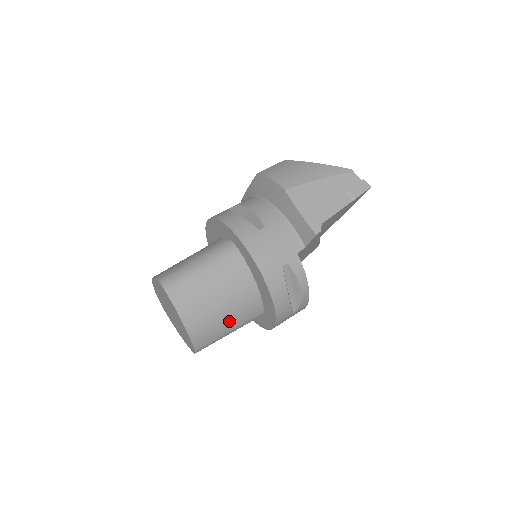
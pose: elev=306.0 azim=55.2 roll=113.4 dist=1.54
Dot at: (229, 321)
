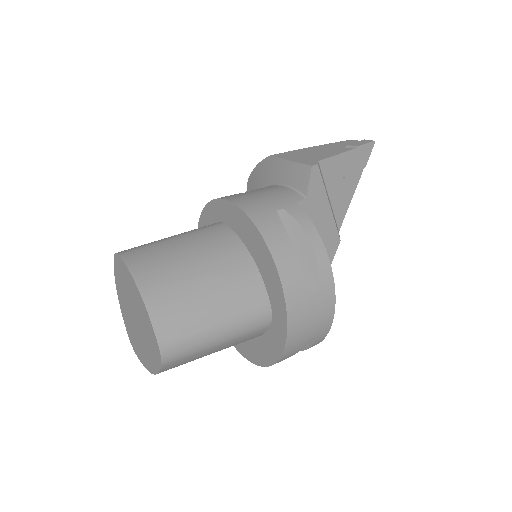
Dot at: (212, 300)
